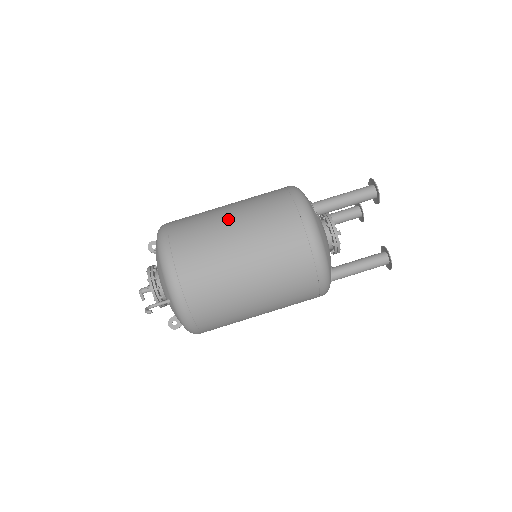
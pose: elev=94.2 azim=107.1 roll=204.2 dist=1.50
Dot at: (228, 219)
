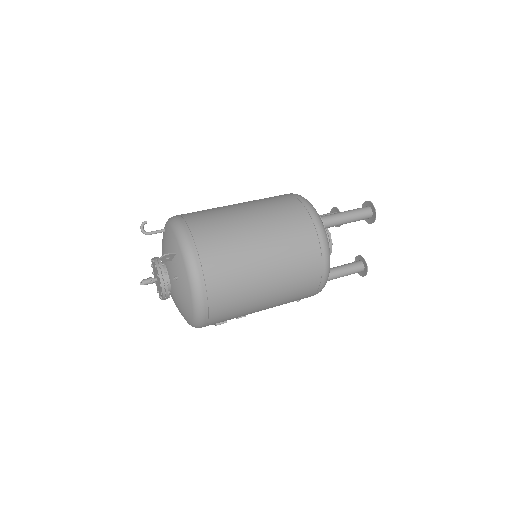
Dot at: occluded
